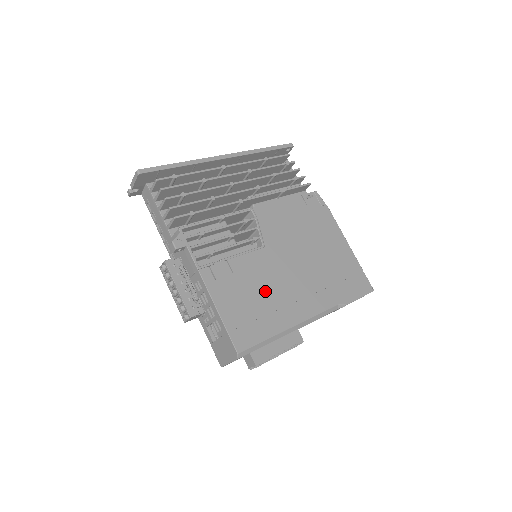
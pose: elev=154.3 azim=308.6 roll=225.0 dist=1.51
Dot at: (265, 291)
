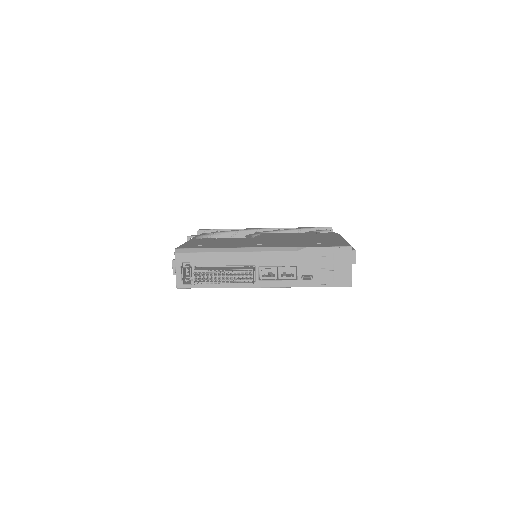
Dot at: (231, 242)
